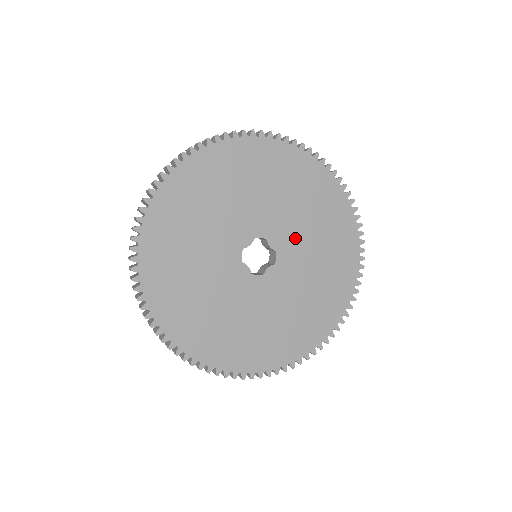
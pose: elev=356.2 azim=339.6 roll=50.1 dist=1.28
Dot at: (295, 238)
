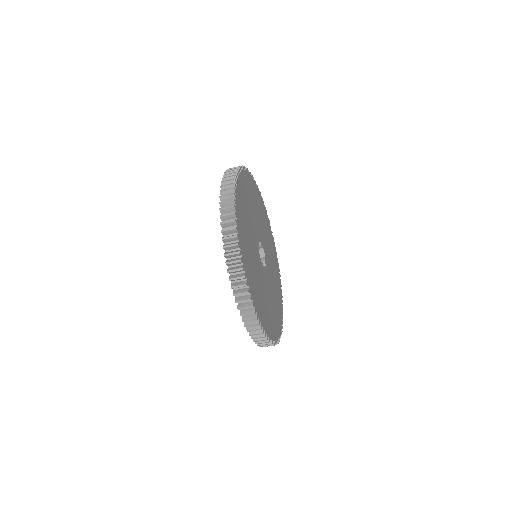
Dot at: (263, 236)
